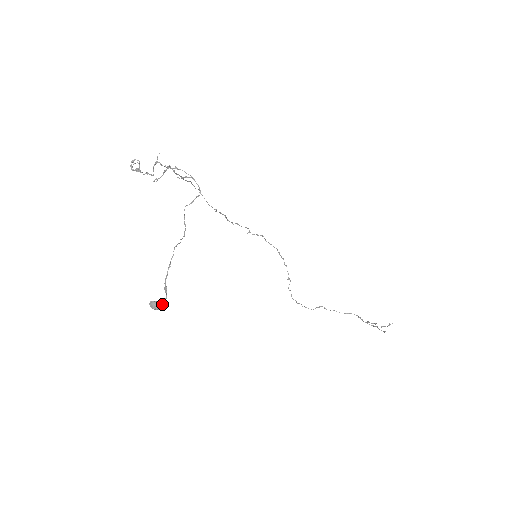
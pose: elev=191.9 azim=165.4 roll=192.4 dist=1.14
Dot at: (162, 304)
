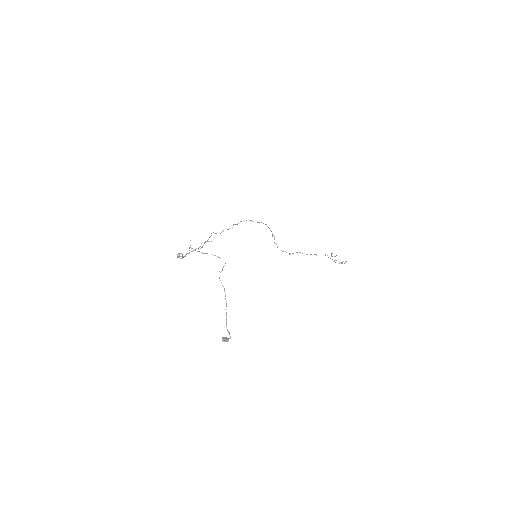
Dot at: occluded
